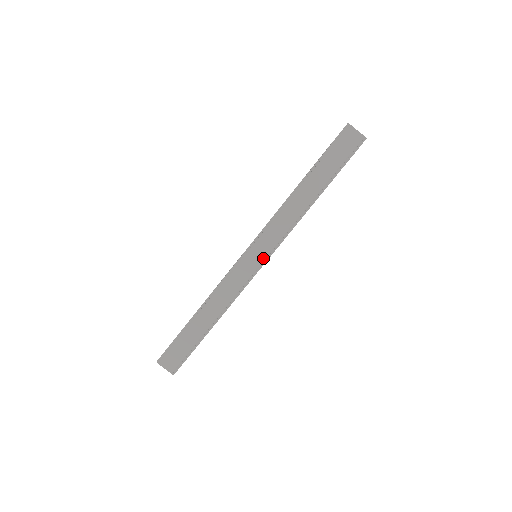
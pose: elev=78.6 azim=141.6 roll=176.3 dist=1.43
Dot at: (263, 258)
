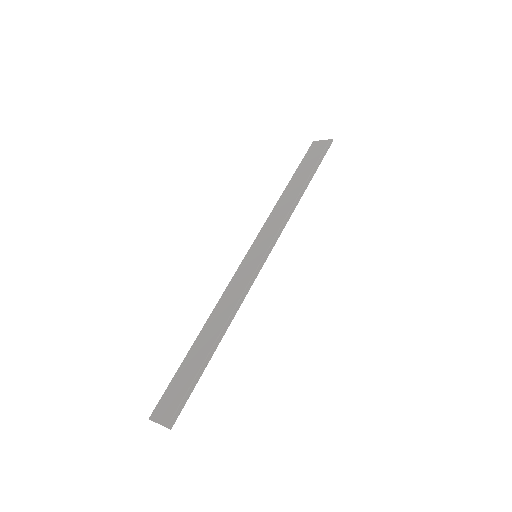
Dot at: (263, 254)
